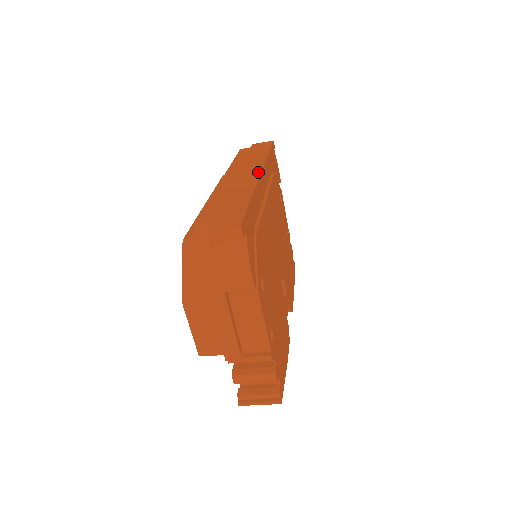
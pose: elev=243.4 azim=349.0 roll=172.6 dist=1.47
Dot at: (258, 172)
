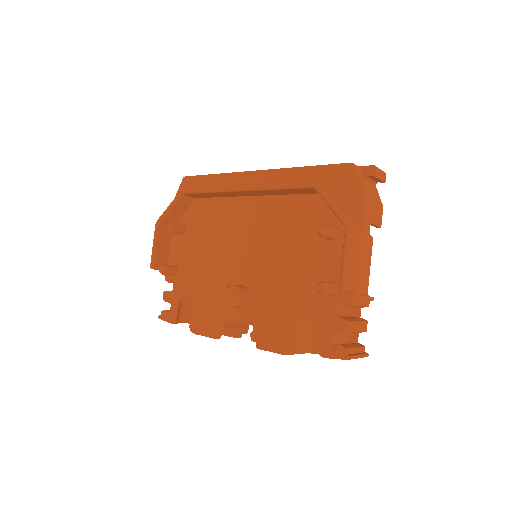
Dot at: occluded
